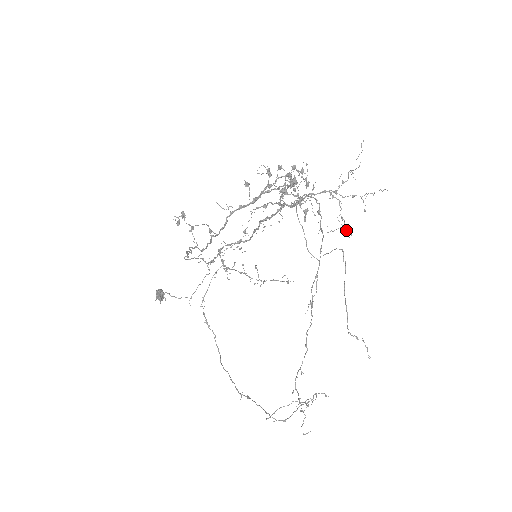
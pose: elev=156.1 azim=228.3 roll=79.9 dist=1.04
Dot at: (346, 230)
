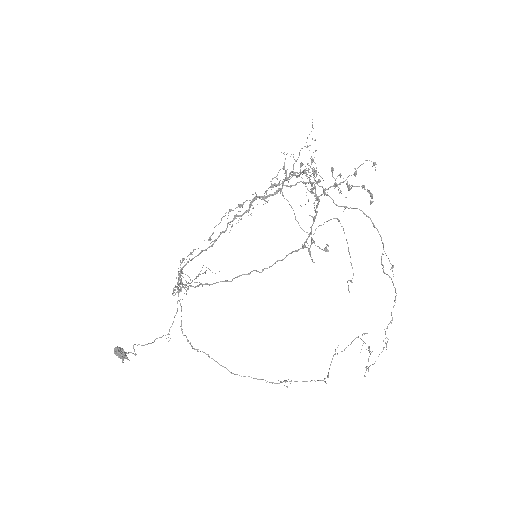
Dot at: (308, 201)
